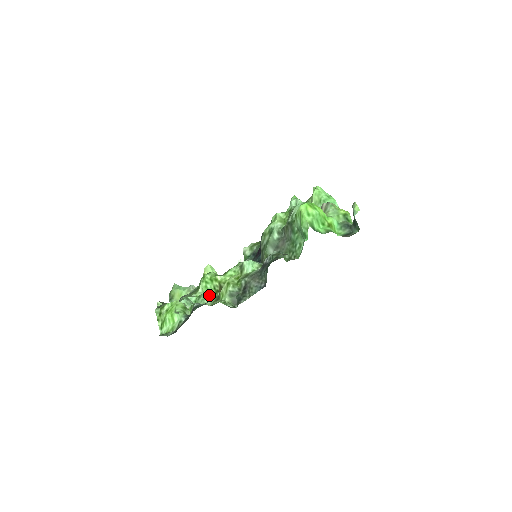
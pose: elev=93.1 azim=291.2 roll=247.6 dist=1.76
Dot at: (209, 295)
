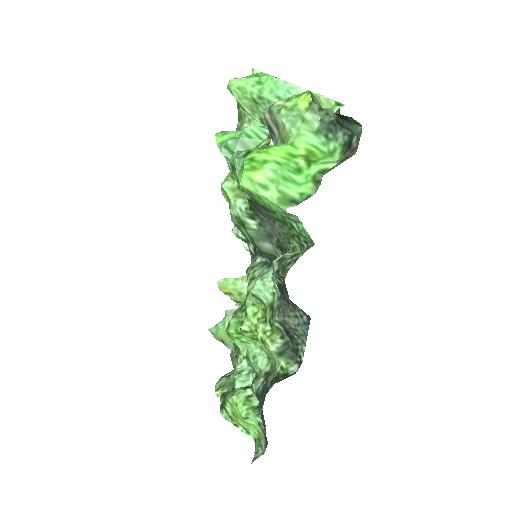
Dot at: (255, 350)
